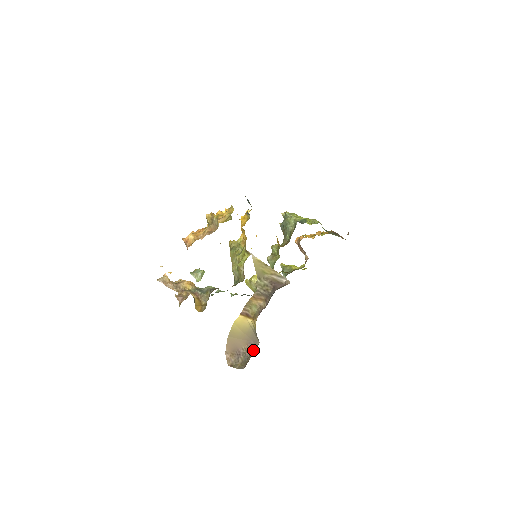
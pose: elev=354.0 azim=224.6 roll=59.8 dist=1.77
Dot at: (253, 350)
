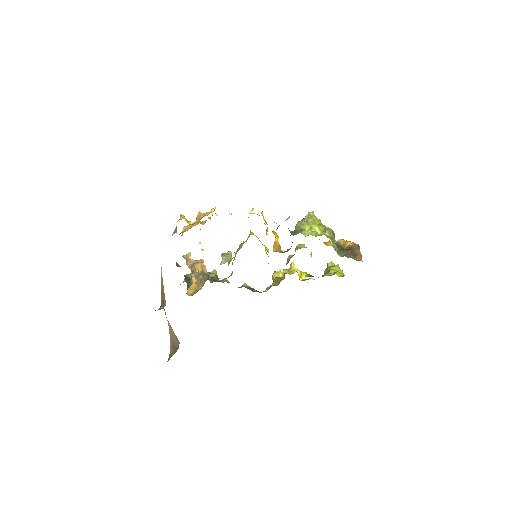
Dot at: occluded
